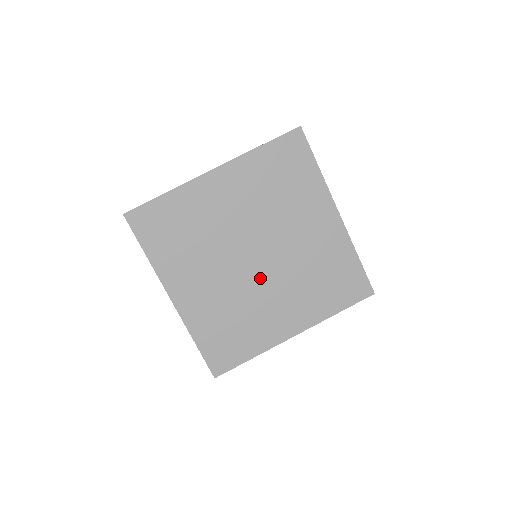
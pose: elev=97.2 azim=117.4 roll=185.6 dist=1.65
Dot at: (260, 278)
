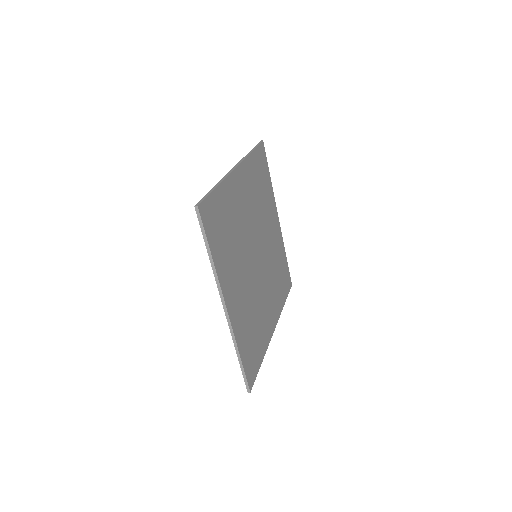
Dot at: (260, 277)
